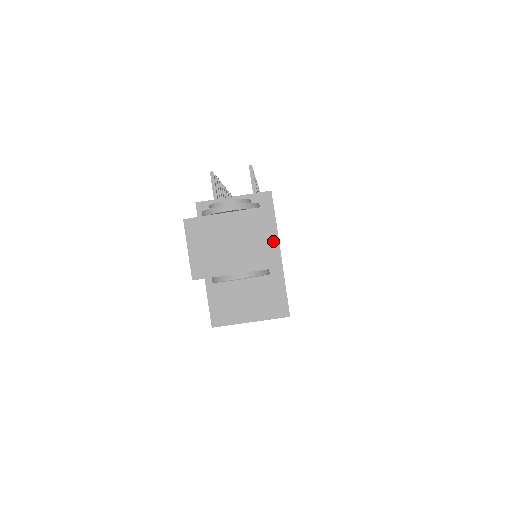
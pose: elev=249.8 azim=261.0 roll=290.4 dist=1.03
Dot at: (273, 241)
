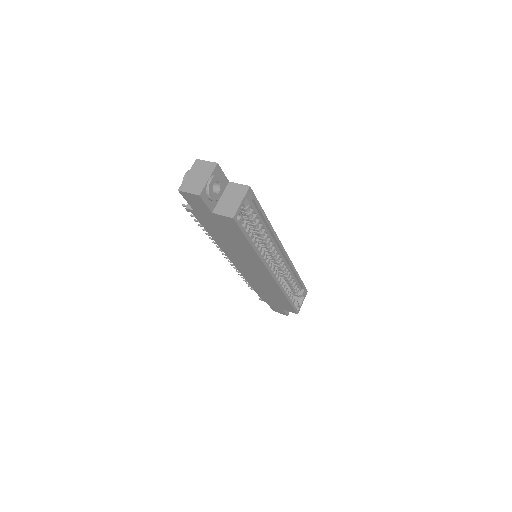
Dot at: (207, 163)
